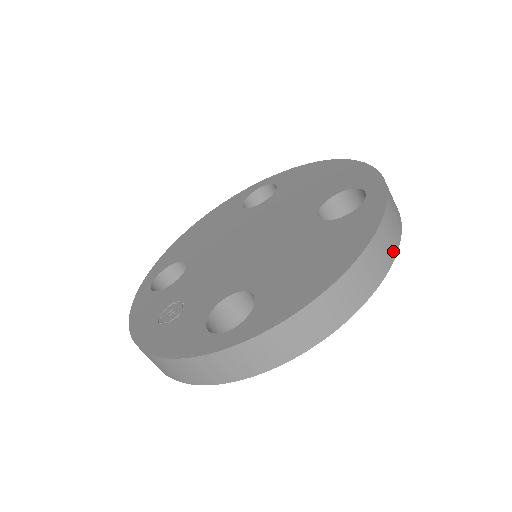
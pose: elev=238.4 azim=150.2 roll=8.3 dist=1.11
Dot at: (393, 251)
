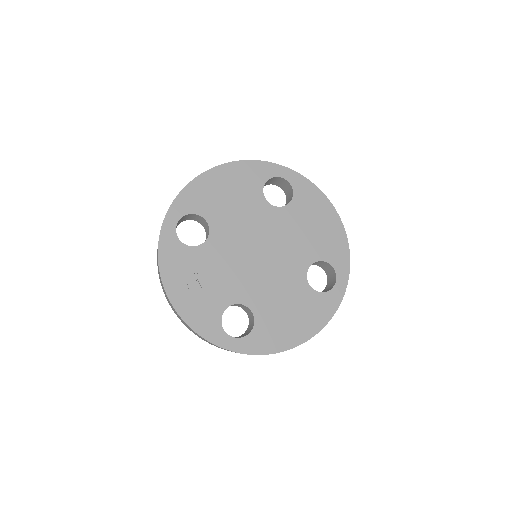
Dot at: occluded
